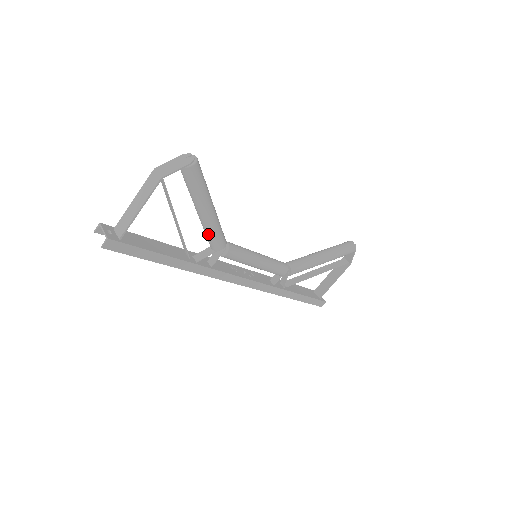
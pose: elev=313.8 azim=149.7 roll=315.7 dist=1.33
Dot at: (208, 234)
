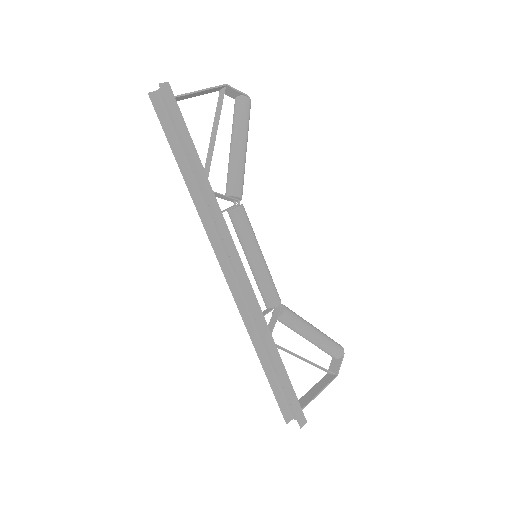
Dot at: (233, 171)
